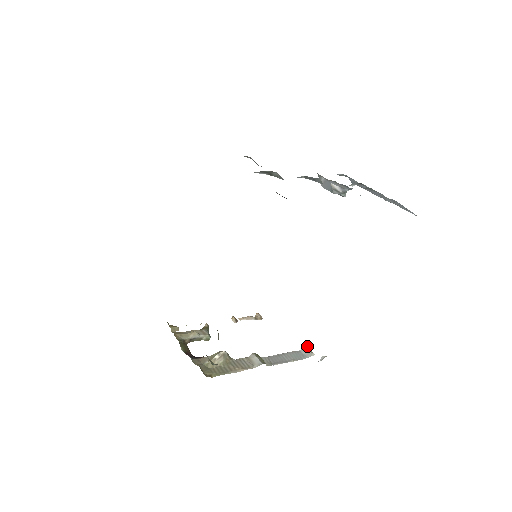
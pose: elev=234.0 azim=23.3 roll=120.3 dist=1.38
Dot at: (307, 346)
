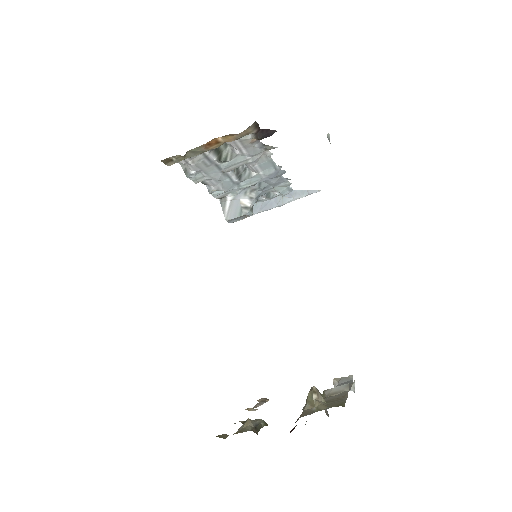
Dot at: (337, 378)
